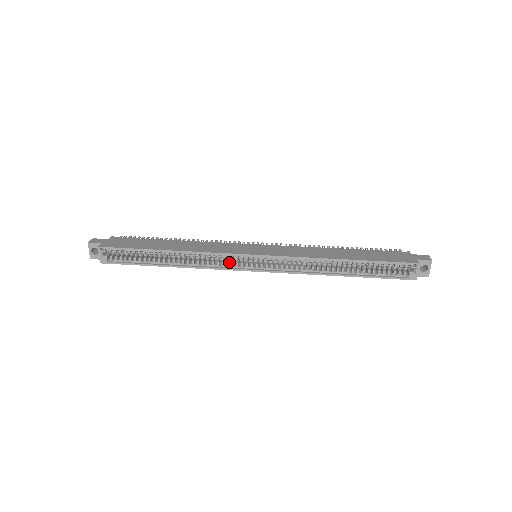
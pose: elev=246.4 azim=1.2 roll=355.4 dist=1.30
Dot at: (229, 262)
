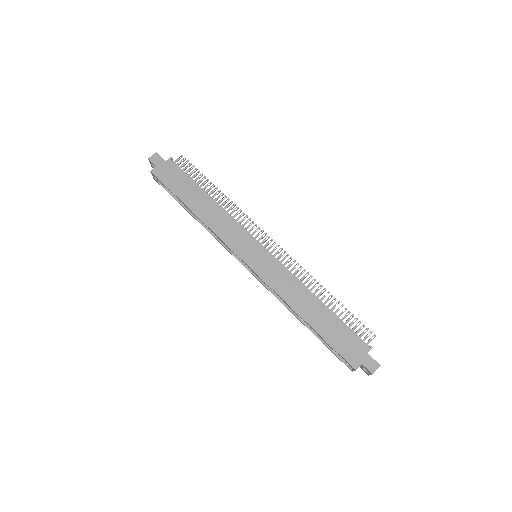
Dot at: occluded
